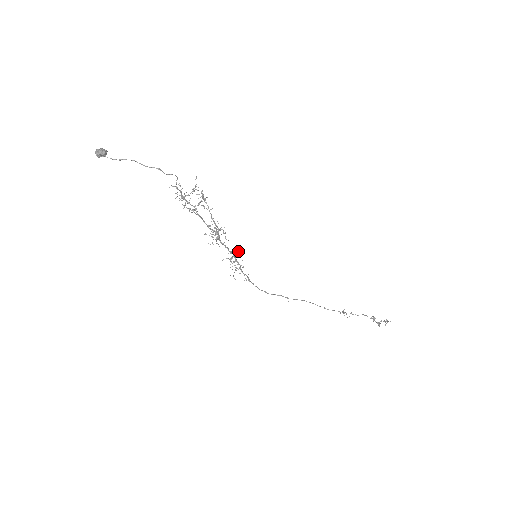
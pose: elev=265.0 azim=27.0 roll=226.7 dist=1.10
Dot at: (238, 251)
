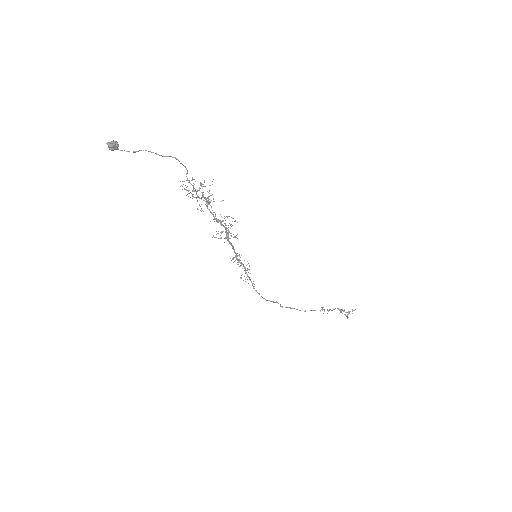
Dot at: (239, 255)
